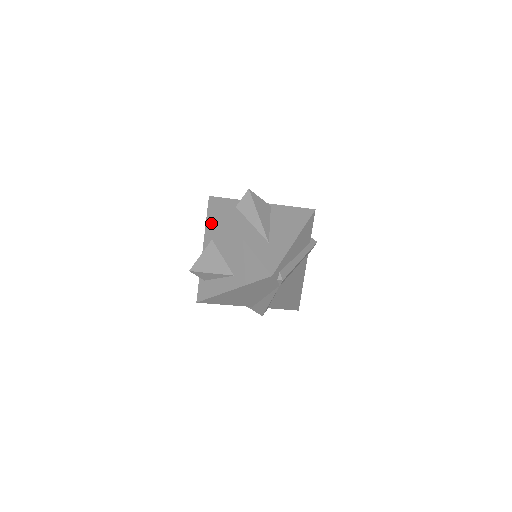
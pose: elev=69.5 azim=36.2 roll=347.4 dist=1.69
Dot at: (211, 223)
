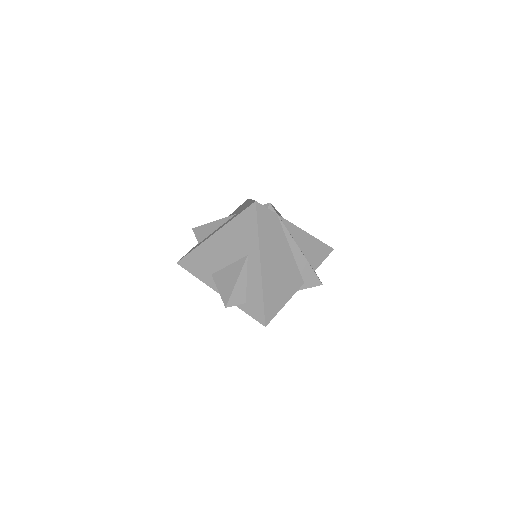
Dot at: (198, 270)
